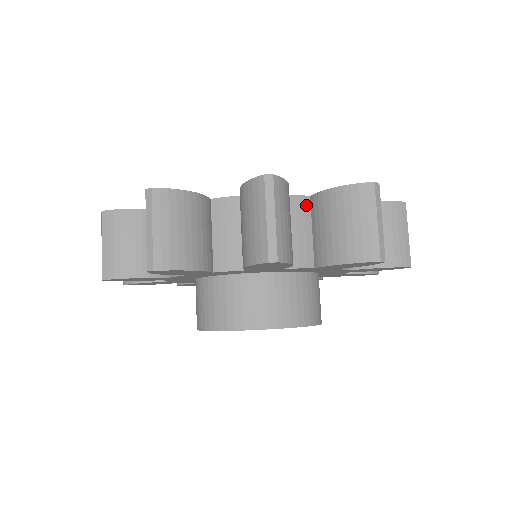
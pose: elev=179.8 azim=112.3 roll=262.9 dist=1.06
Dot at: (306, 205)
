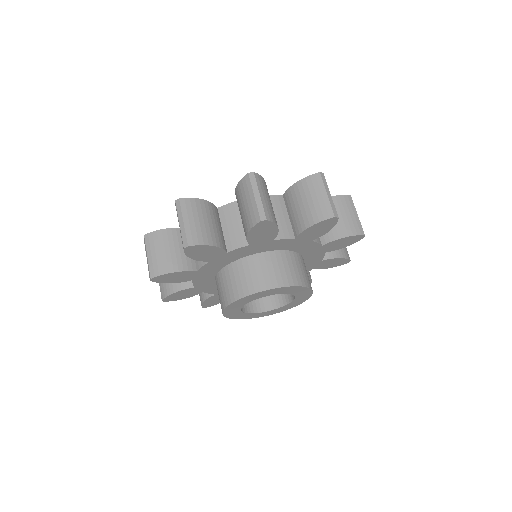
Dot at: (281, 201)
